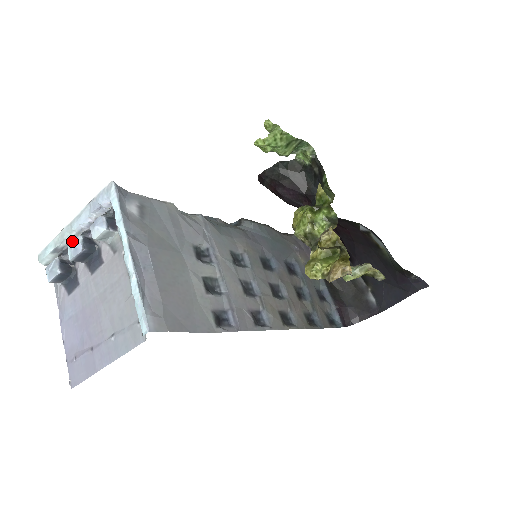
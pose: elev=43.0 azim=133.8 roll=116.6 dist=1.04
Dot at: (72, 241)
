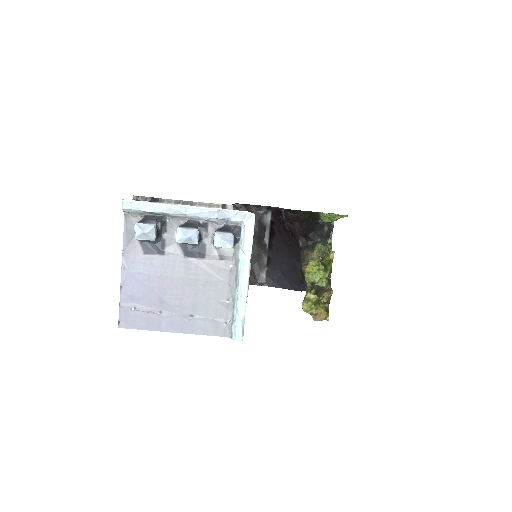
Dot at: (174, 217)
